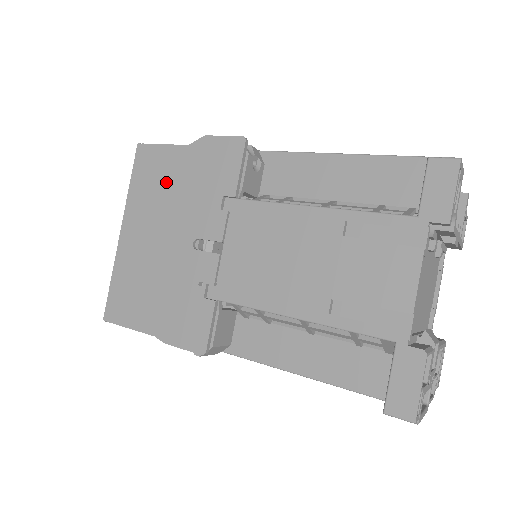
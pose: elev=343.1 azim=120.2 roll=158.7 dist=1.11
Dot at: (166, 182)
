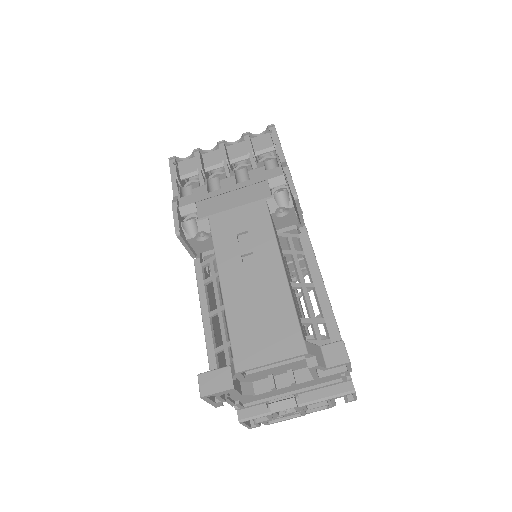
Dot at: occluded
